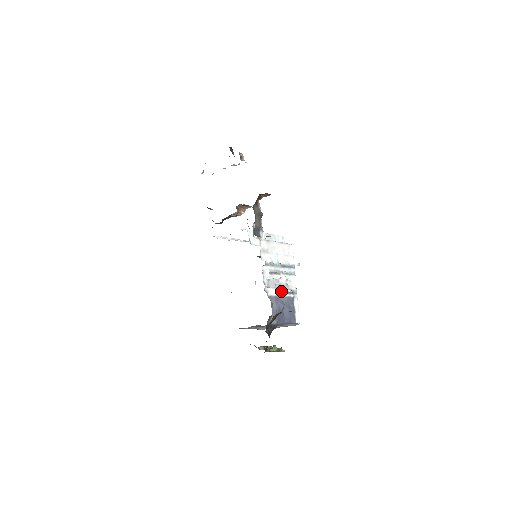
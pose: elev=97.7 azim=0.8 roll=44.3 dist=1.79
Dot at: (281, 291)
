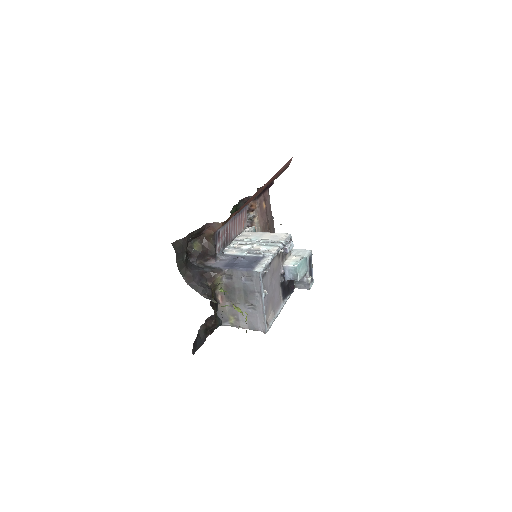
Dot at: (246, 252)
